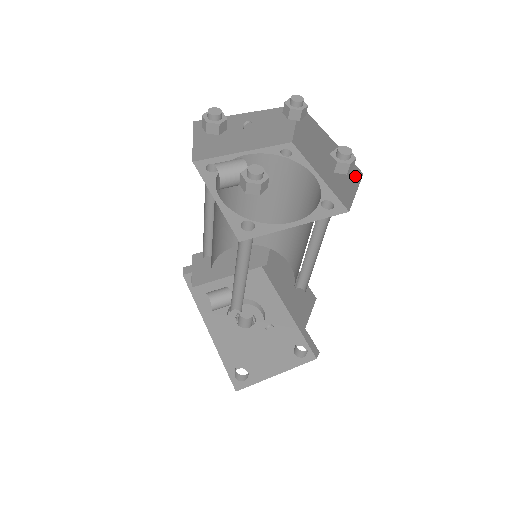
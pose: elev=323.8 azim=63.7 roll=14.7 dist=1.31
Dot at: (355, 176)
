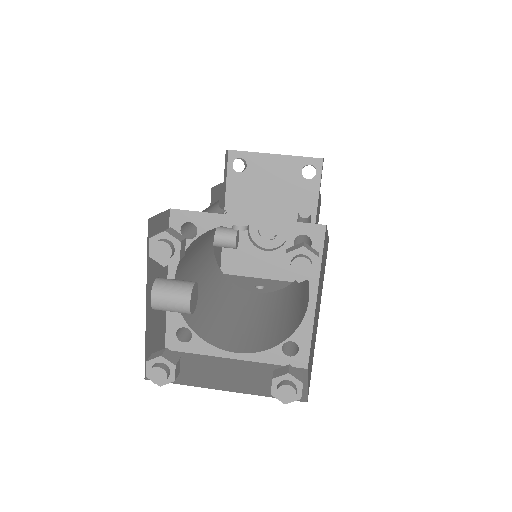
Dot at: (309, 385)
